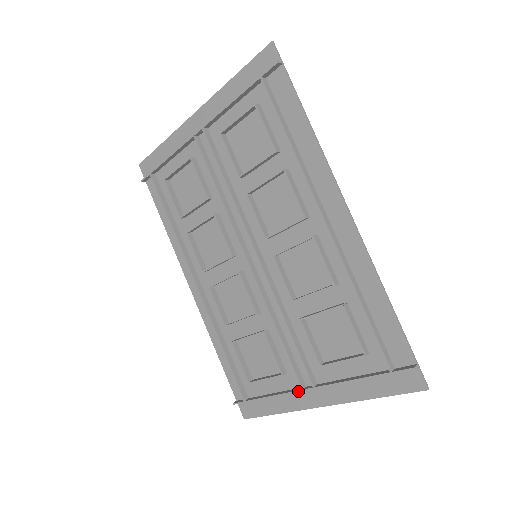
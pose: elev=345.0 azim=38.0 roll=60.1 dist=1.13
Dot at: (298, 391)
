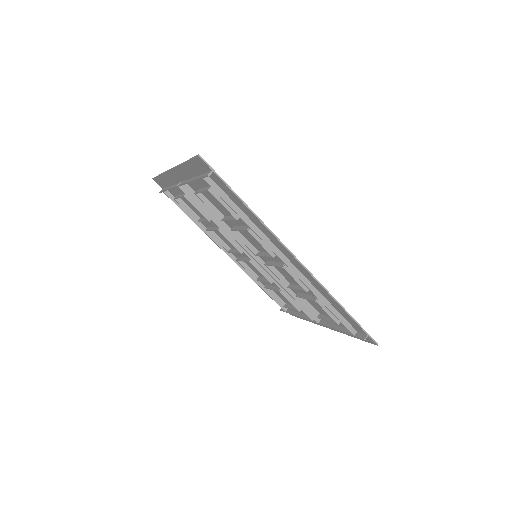
Dot at: occluded
